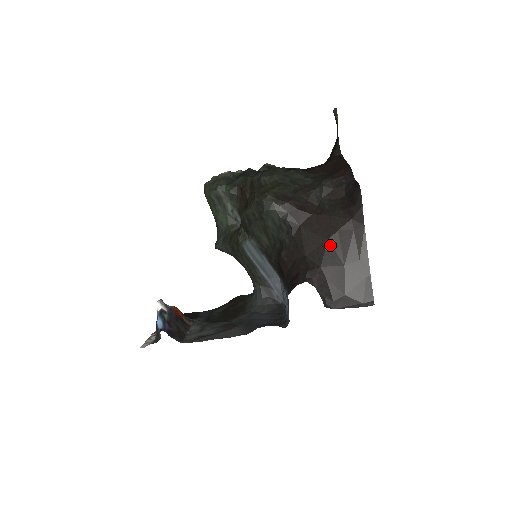
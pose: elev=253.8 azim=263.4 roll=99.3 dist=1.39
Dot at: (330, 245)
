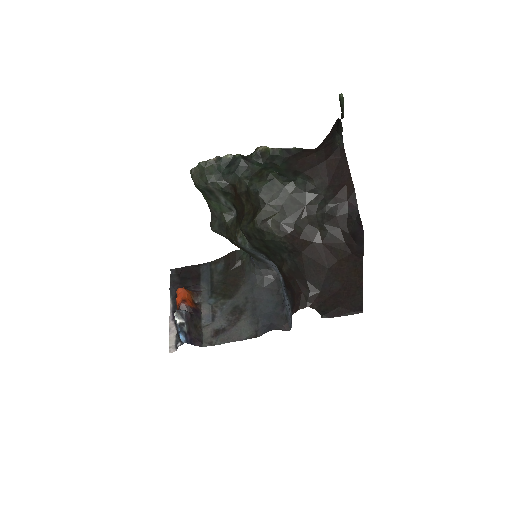
Dot at: (330, 273)
